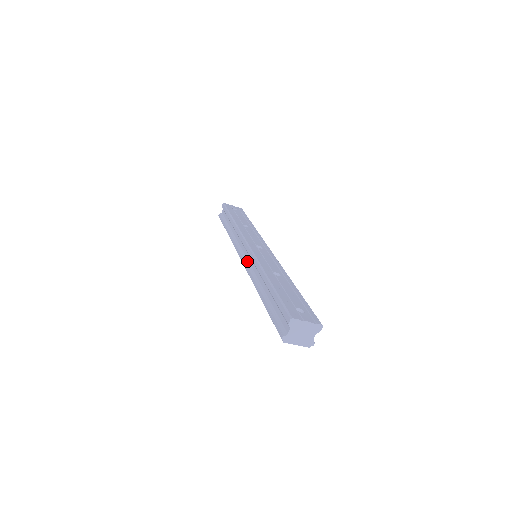
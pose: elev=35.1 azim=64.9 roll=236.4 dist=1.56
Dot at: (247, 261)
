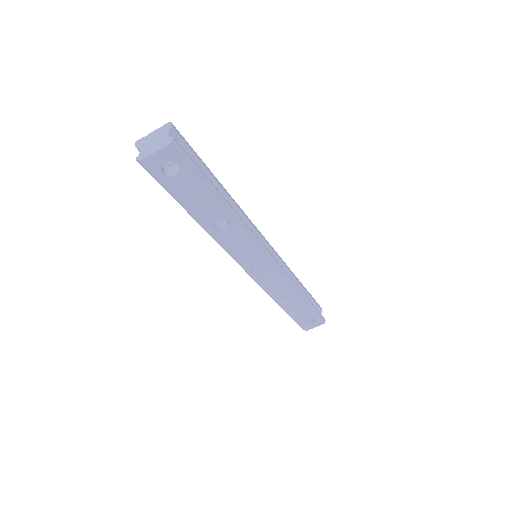
Dot at: occluded
